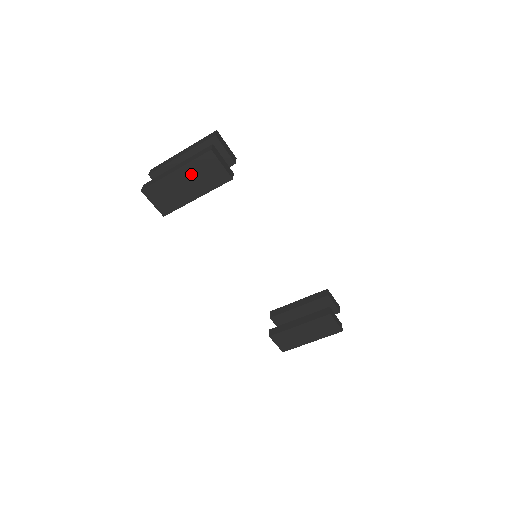
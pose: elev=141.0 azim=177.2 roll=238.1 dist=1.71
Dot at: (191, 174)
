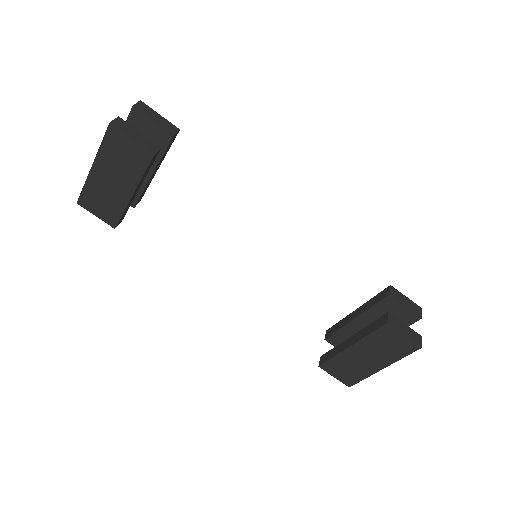
Dot at: (109, 164)
